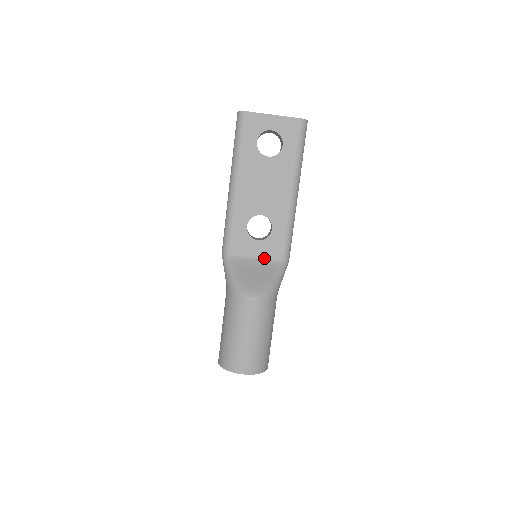
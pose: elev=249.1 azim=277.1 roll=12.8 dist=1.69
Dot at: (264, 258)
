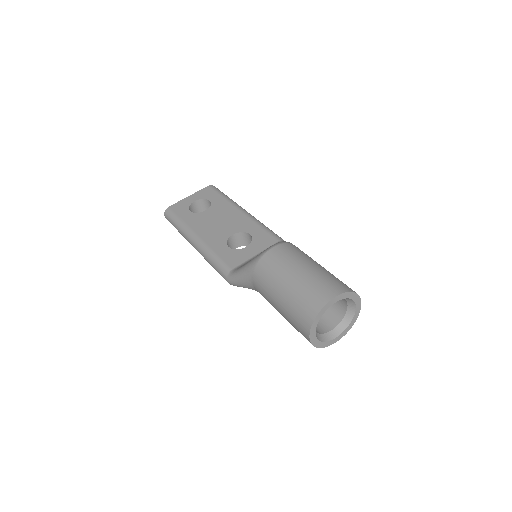
Dot at: occluded
